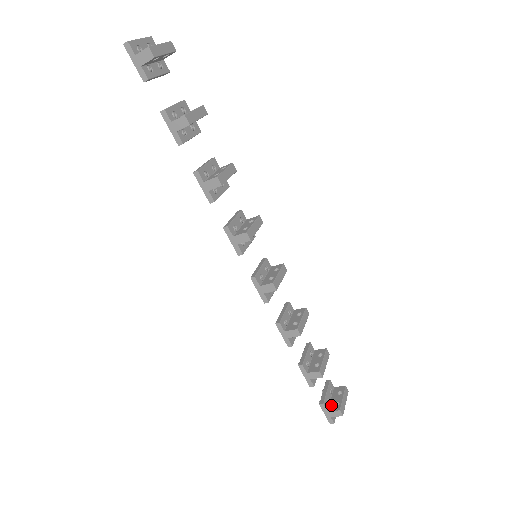
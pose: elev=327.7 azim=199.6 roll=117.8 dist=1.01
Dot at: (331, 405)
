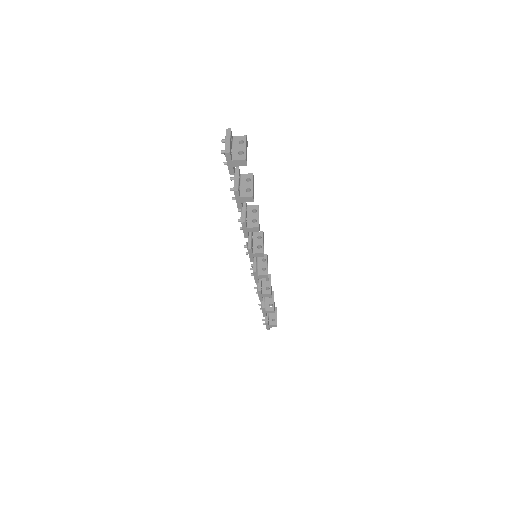
Dot at: (270, 321)
